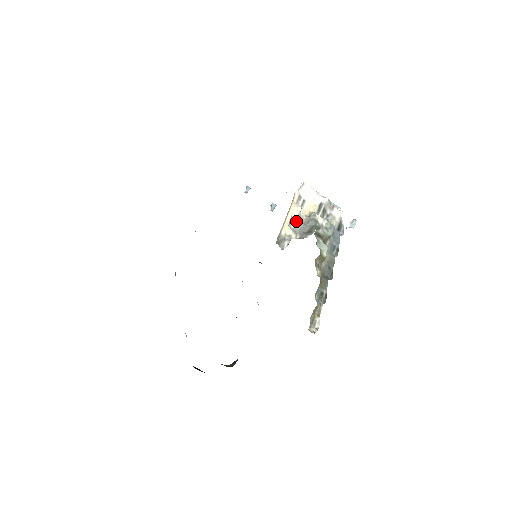
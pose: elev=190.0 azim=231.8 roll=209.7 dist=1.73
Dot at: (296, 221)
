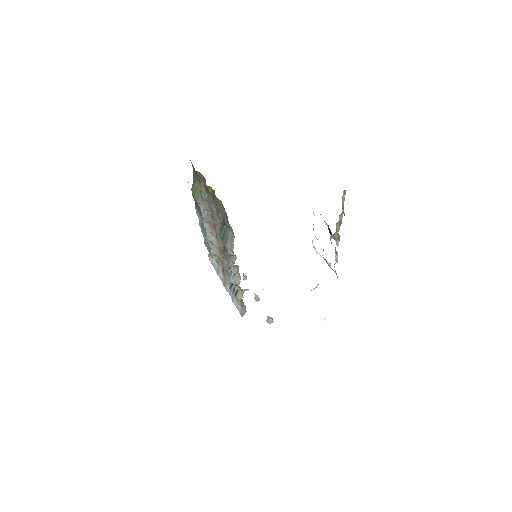
Dot at: occluded
